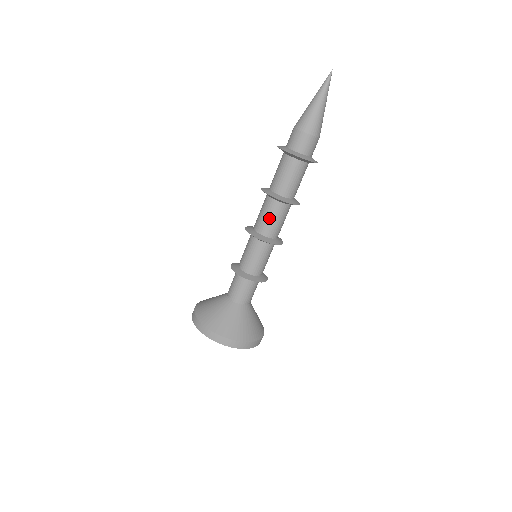
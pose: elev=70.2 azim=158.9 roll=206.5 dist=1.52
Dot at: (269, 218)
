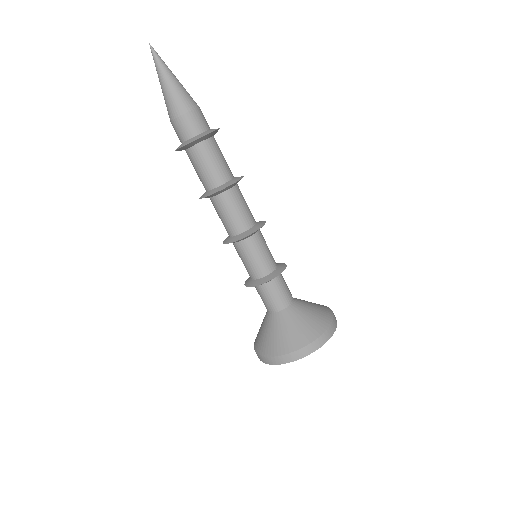
Dot at: (220, 217)
